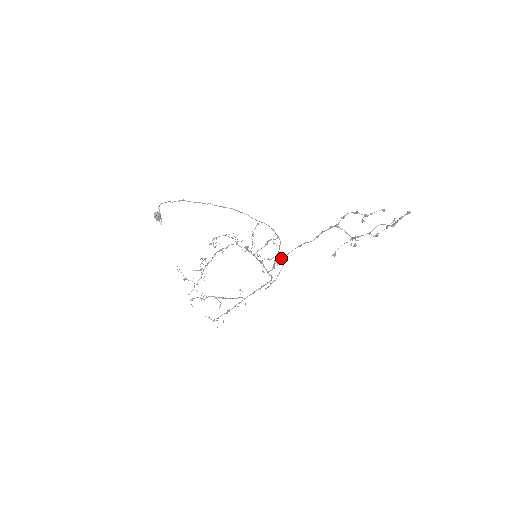
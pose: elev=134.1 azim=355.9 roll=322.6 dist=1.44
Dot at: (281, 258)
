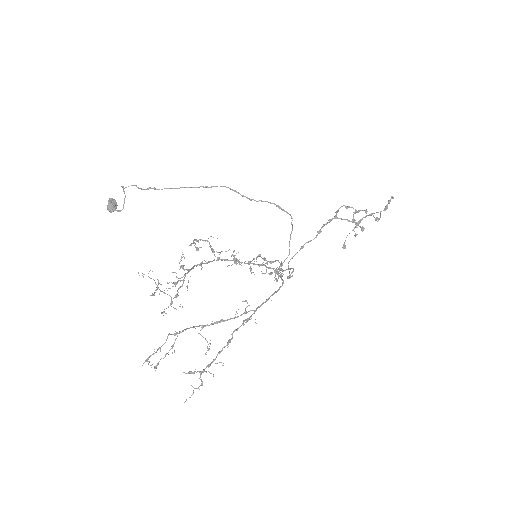
Dot at: (280, 272)
